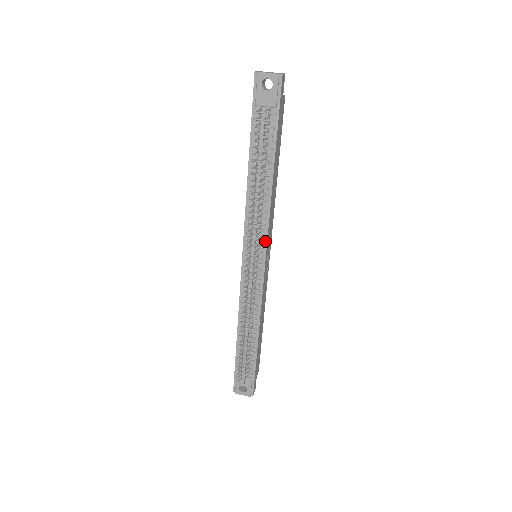
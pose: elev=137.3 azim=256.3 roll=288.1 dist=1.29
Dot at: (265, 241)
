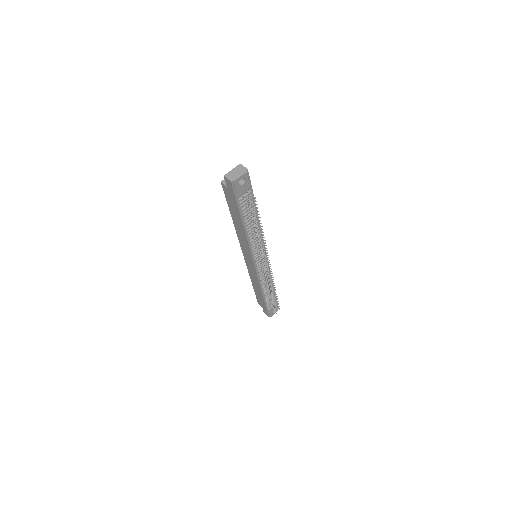
Dot at: occluded
